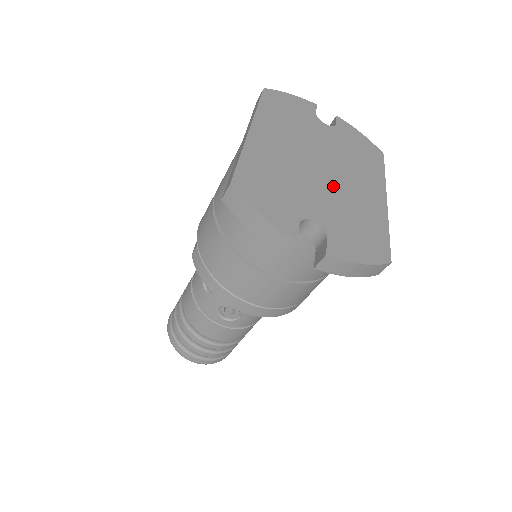
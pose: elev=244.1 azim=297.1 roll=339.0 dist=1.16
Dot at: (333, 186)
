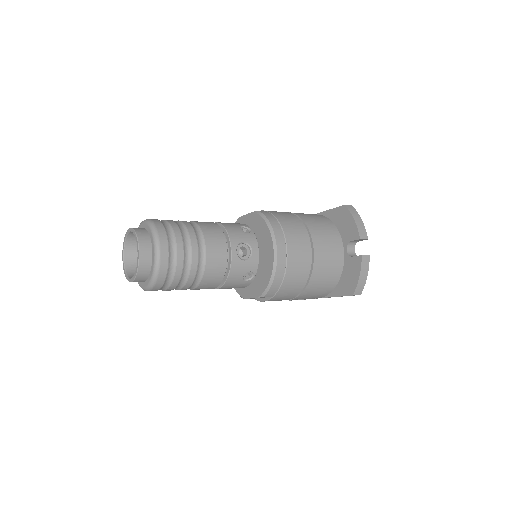
Dot at: occluded
